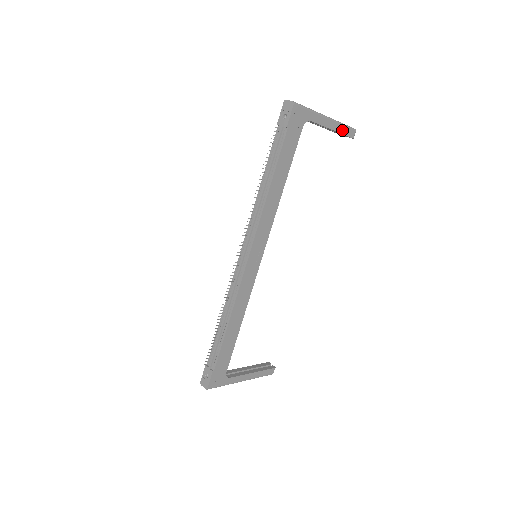
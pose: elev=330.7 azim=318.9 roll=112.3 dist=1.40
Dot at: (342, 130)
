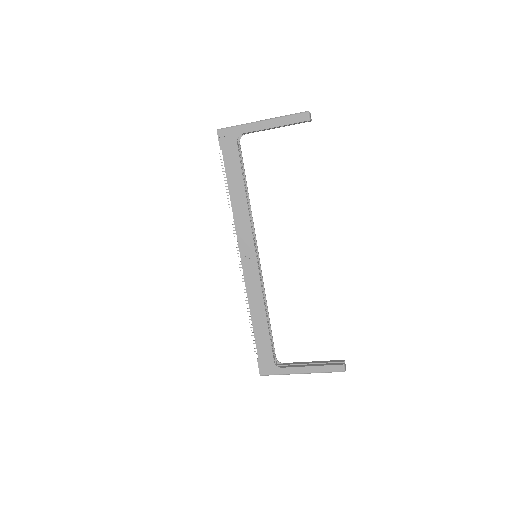
Dot at: (288, 121)
